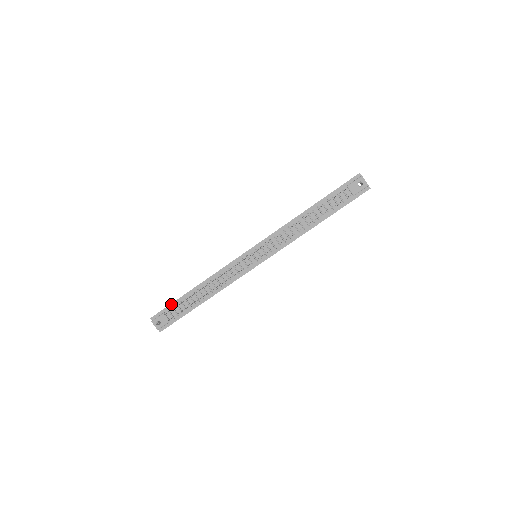
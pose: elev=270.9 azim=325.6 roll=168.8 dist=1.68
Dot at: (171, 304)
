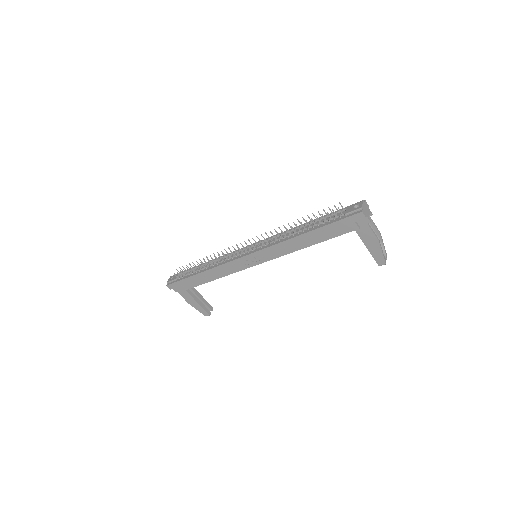
Dot at: occluded
